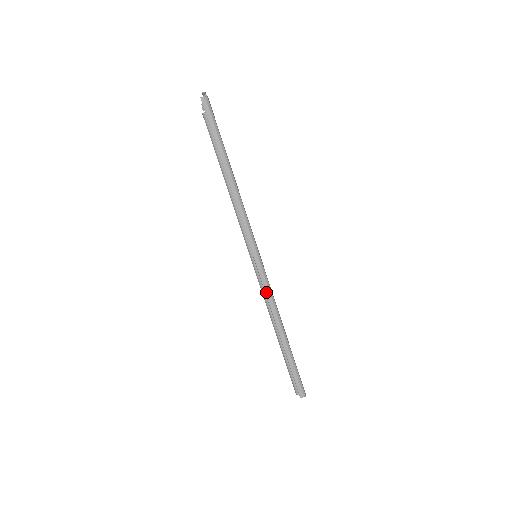
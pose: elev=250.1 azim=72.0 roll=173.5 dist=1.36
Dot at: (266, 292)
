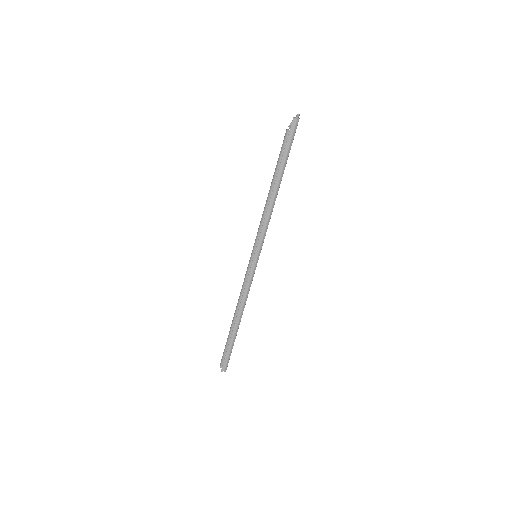
Dot at: (246, 286)
